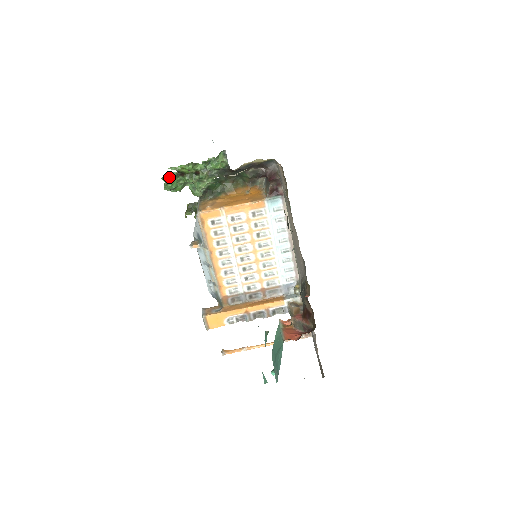
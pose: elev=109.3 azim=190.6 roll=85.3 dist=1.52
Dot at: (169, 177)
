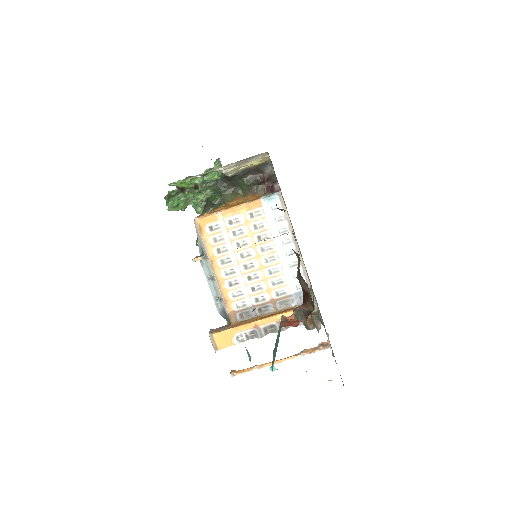
Dot at: (170, 195)
